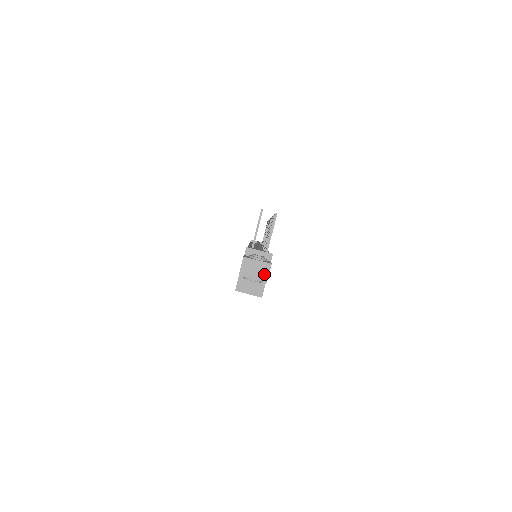
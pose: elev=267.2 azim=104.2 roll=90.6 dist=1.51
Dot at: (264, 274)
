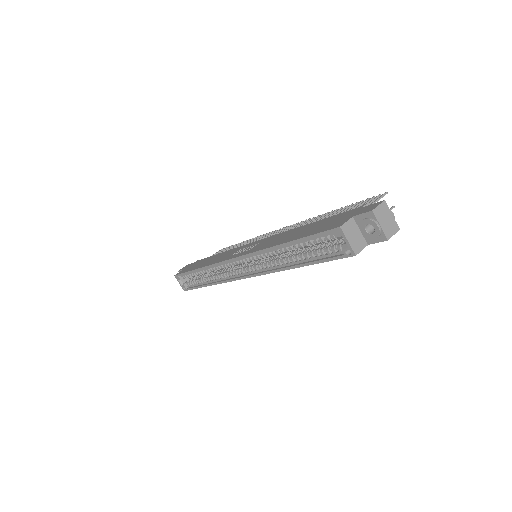
Dot at: (390, 231)
